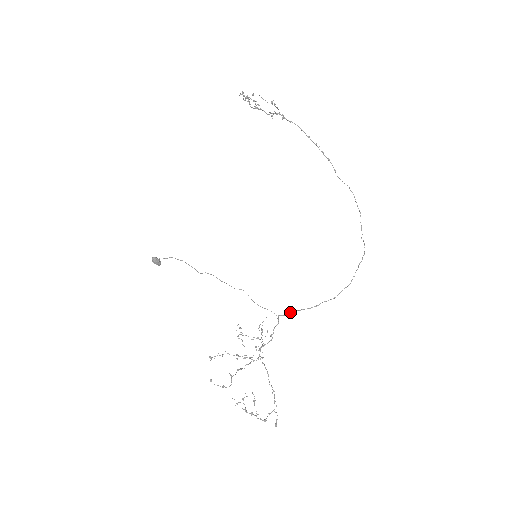
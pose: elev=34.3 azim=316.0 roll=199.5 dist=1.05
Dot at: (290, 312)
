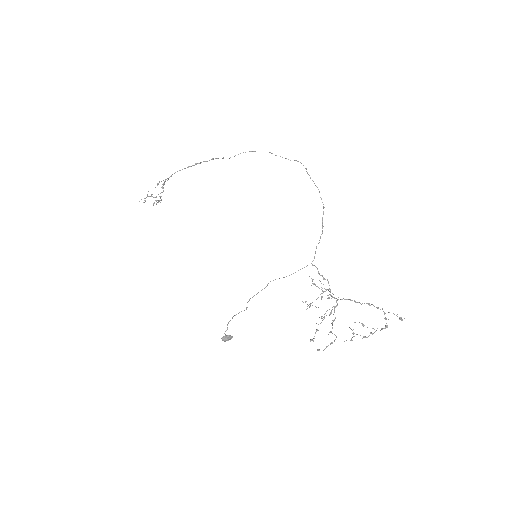
Dot at: (315, 252)
